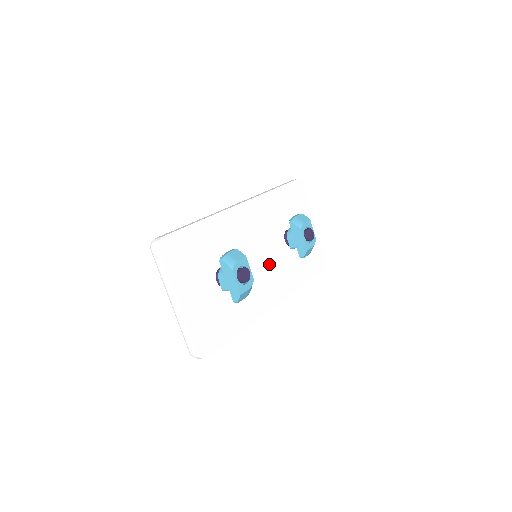
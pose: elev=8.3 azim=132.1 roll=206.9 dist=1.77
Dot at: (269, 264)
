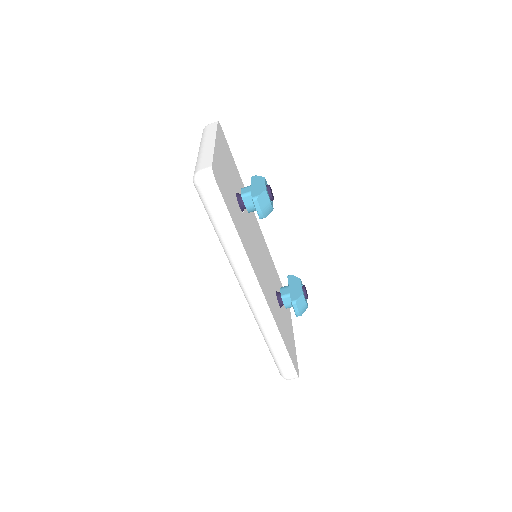
Dot at: (265, 272)
